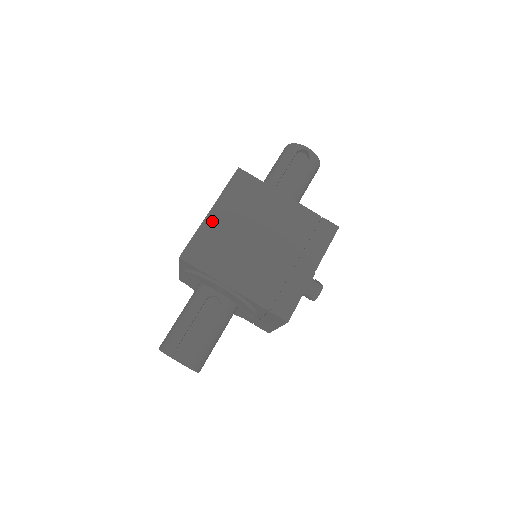
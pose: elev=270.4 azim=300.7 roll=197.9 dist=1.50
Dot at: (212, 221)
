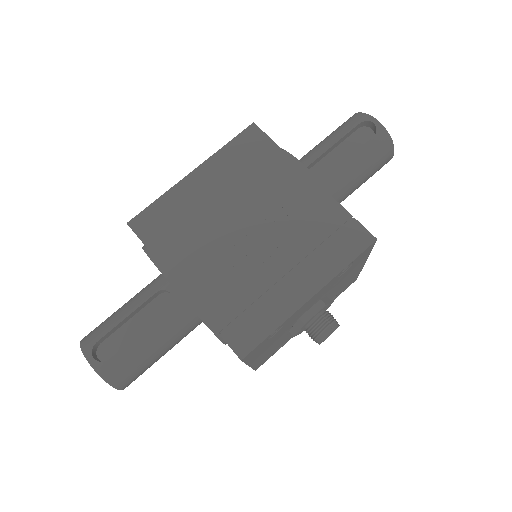
Dot at: (189, 186)
